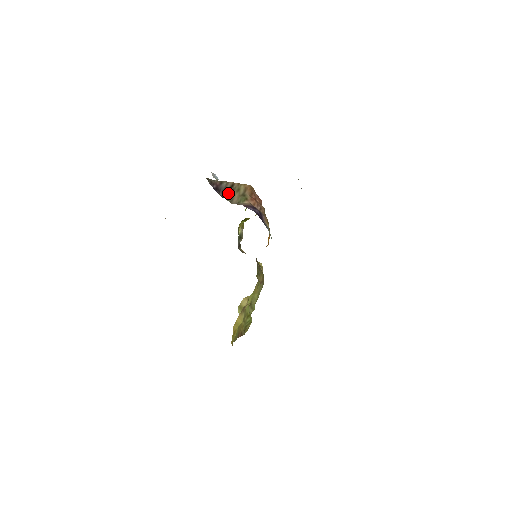
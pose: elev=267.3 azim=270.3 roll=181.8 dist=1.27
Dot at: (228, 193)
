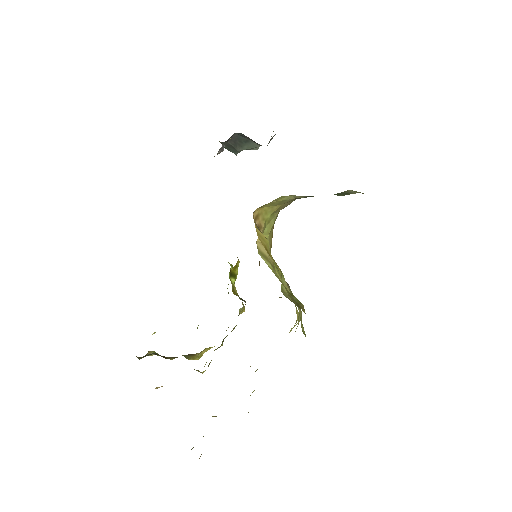
Dot at: occluded
